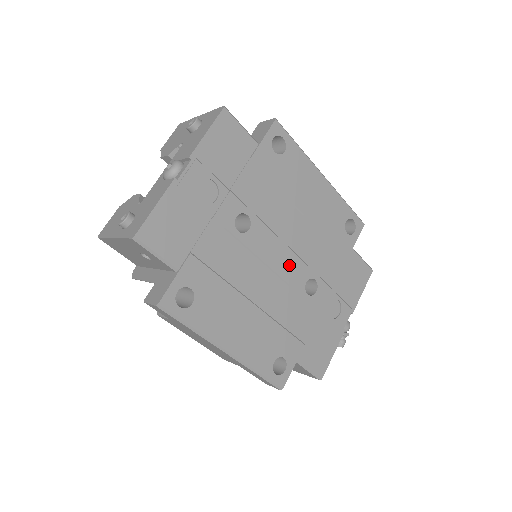
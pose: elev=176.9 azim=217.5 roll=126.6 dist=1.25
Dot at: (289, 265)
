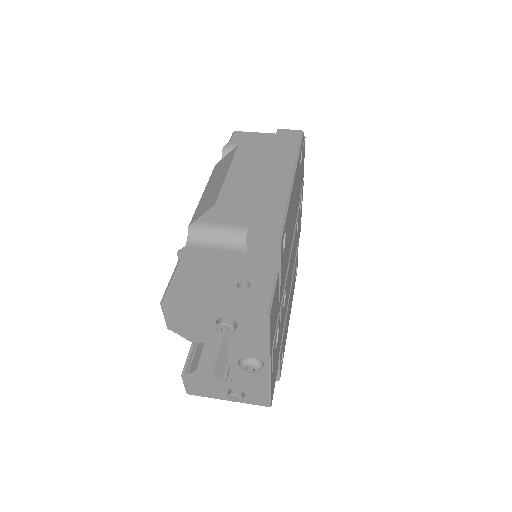
Dot at: (293, 250)
